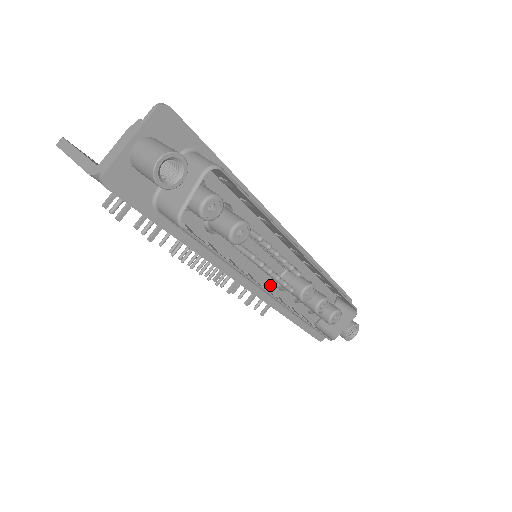
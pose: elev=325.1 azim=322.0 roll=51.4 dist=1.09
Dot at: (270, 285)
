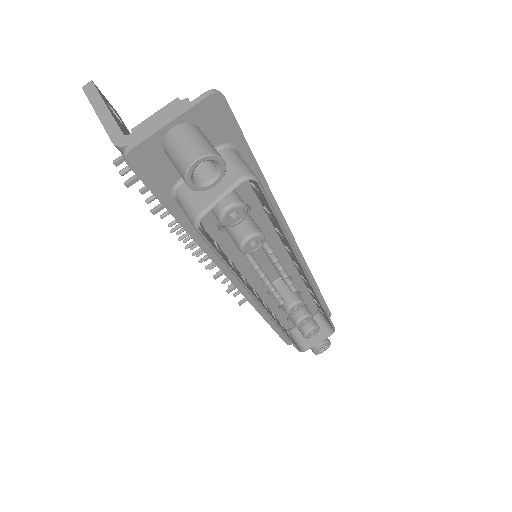
Dot at: (261, 288)
